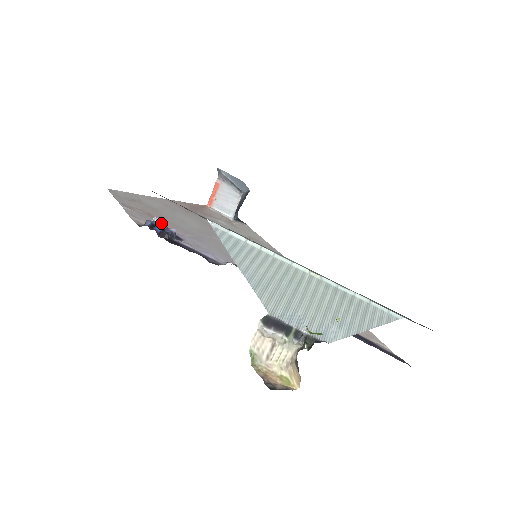
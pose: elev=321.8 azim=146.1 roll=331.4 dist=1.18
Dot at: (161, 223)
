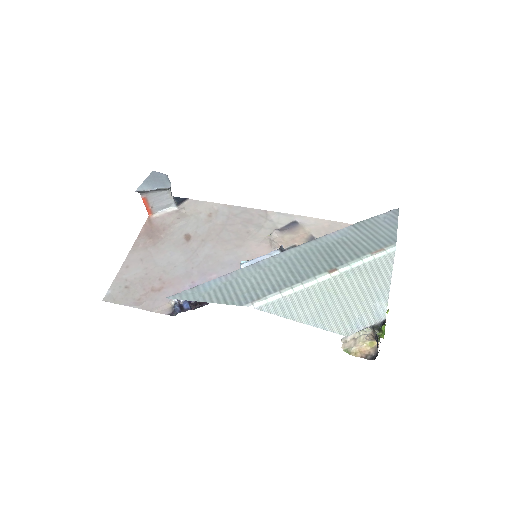
Dot at: occluded
